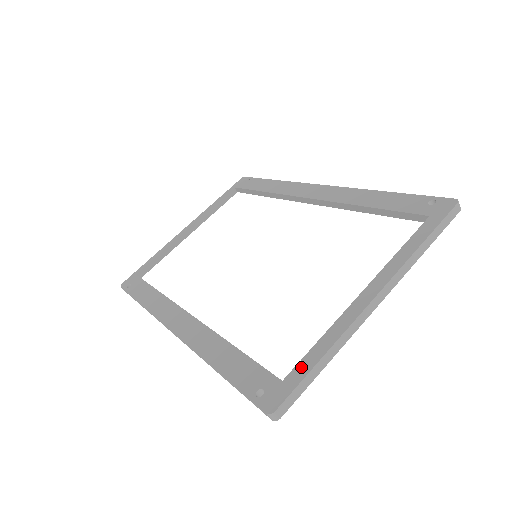
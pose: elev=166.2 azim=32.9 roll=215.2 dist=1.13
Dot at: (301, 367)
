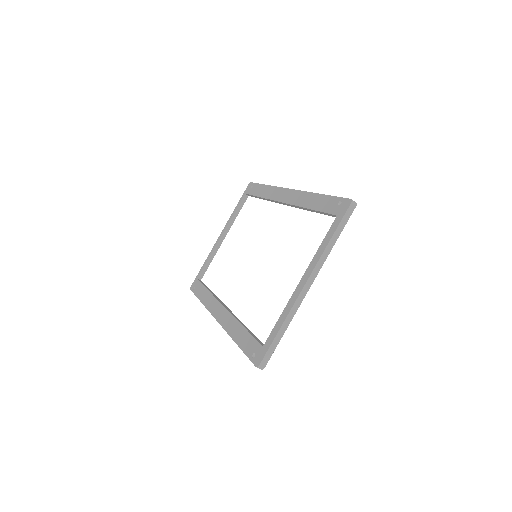
Dot at: (271, 337)
